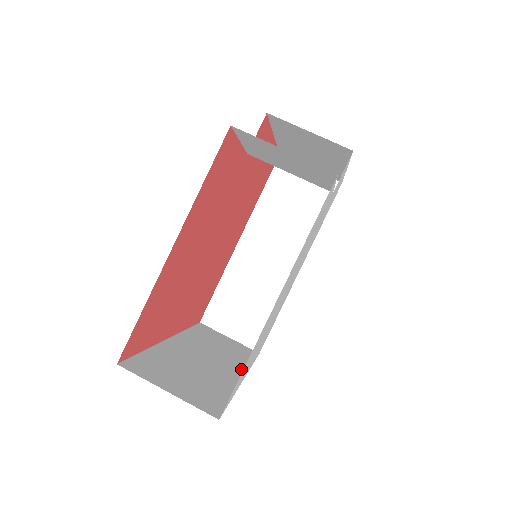
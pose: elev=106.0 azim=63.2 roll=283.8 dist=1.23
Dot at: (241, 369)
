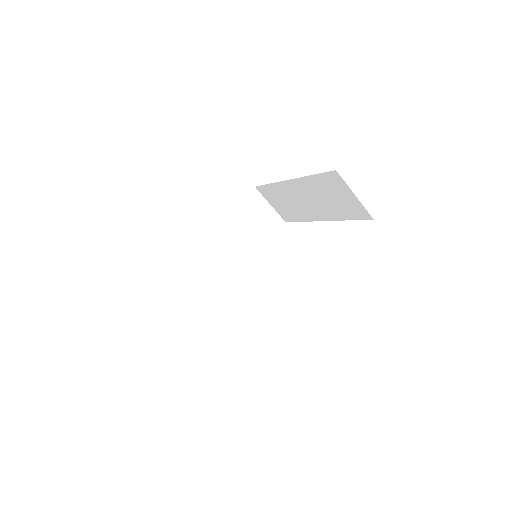
Dot at: (246, 261)
